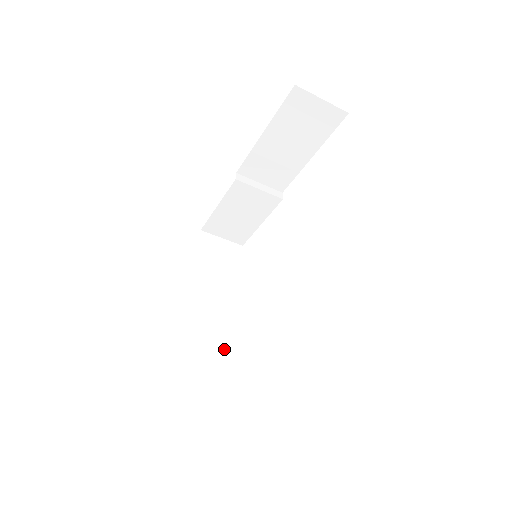
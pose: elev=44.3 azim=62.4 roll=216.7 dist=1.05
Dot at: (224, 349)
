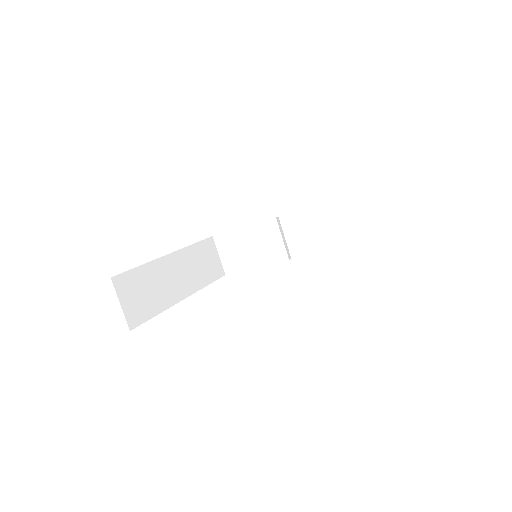
Dot at: (161, 305)
